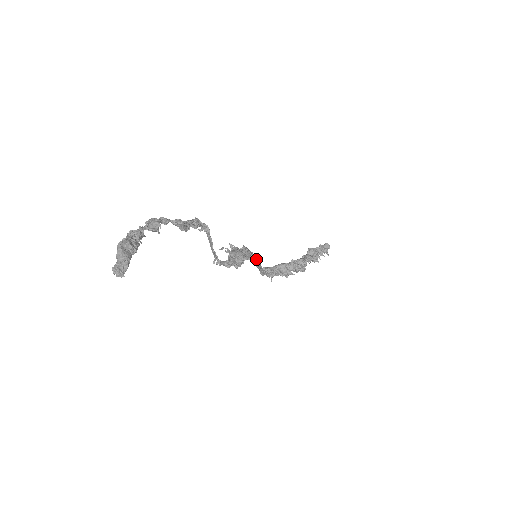
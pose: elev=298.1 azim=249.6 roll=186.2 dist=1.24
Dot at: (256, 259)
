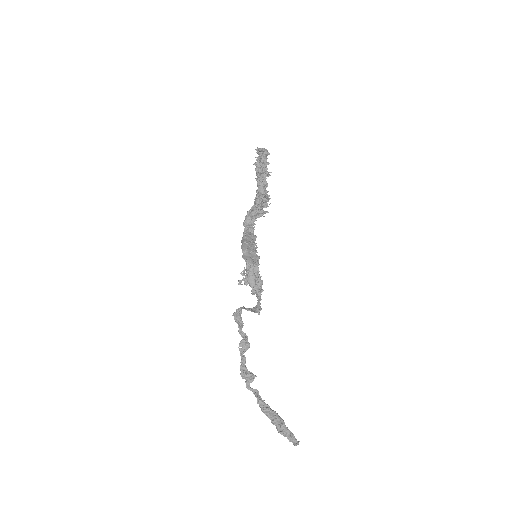
Dot at: (258, 258)
